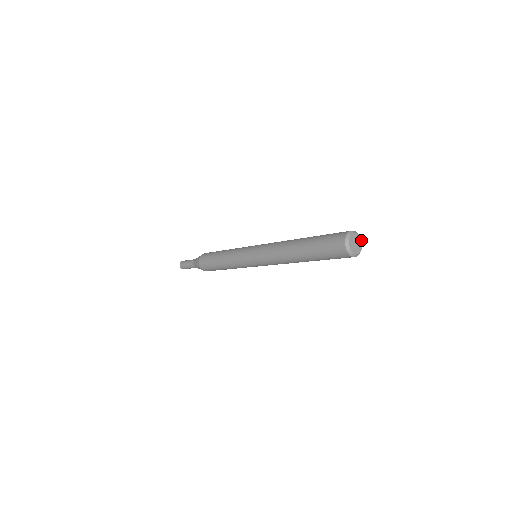
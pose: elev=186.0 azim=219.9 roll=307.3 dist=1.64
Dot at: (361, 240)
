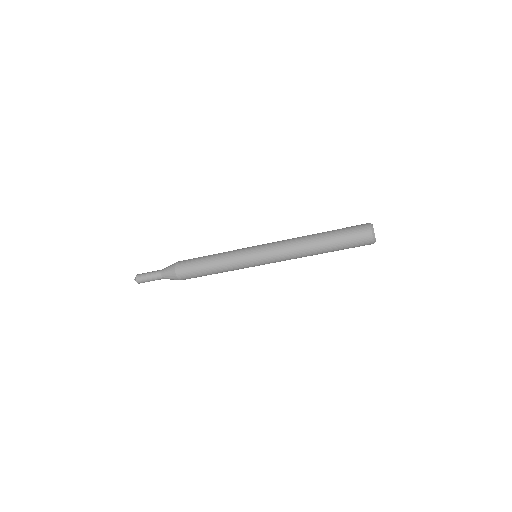
Dot at: occluded
